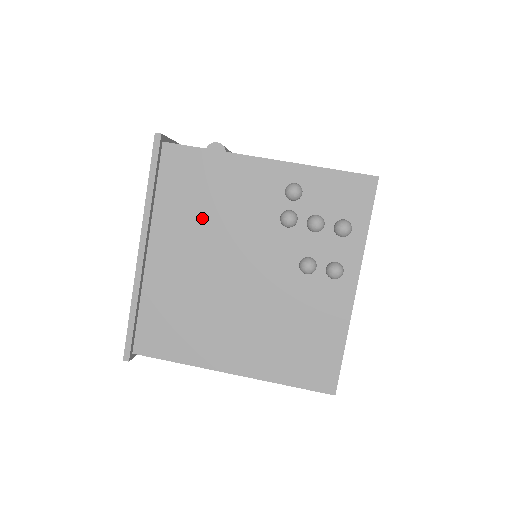
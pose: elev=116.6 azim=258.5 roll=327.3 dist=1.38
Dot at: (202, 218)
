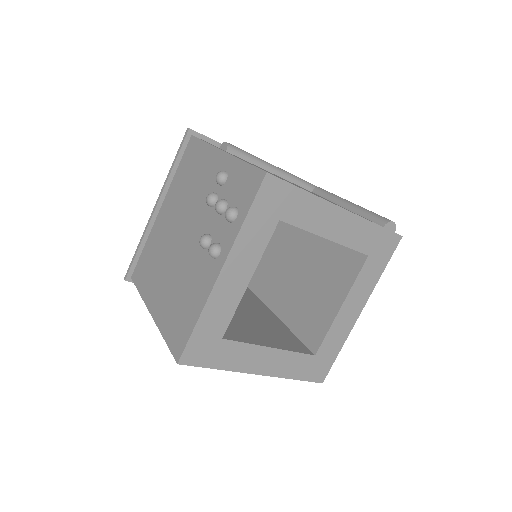
Dot at: (184, 191)
